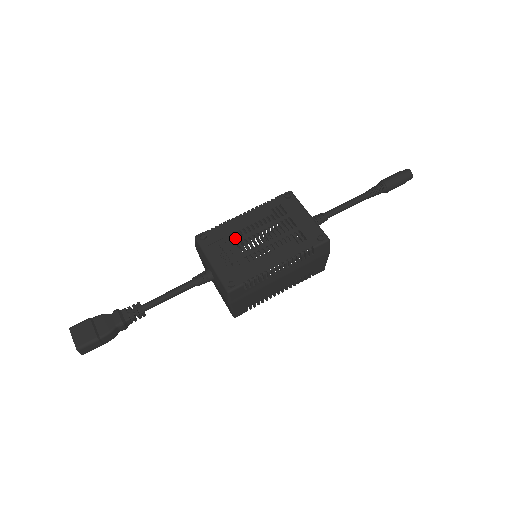
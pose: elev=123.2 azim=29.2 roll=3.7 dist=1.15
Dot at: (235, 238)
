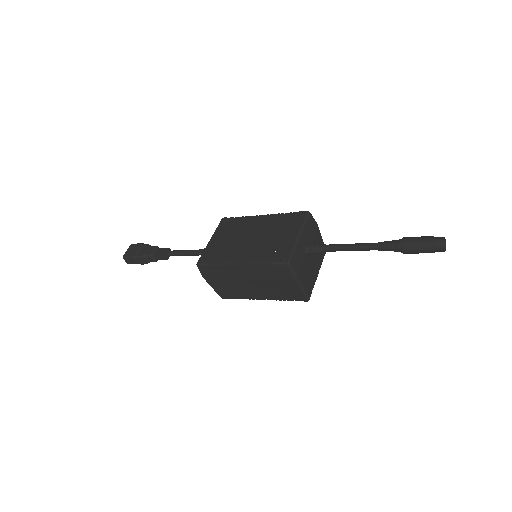
Dot at: (238, 230)
